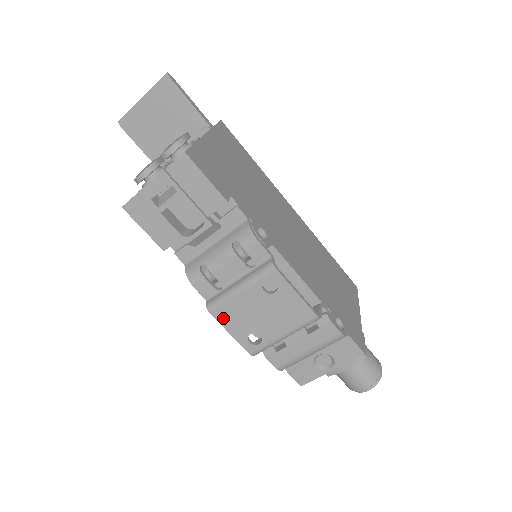
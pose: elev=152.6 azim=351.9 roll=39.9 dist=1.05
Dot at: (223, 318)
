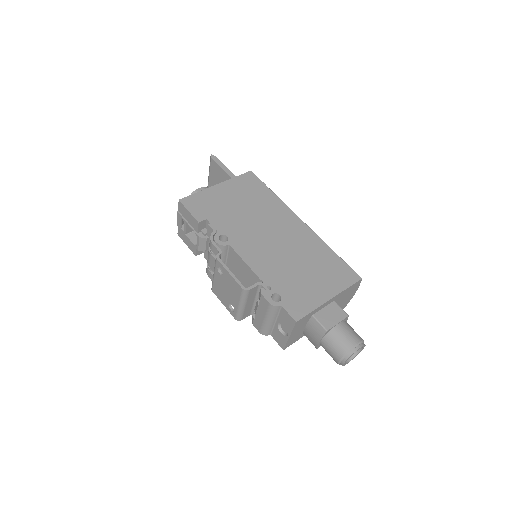
Dot at: (217, 294)
